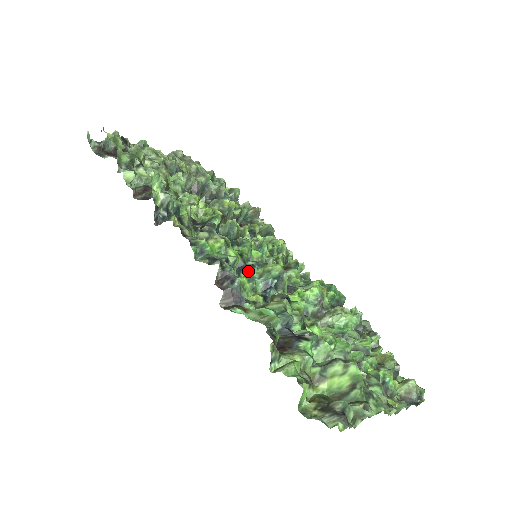
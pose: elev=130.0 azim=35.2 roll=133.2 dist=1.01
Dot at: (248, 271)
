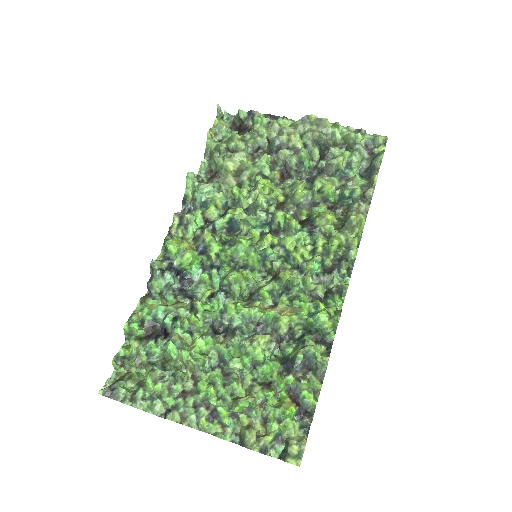
Dot at: (212, 271)
